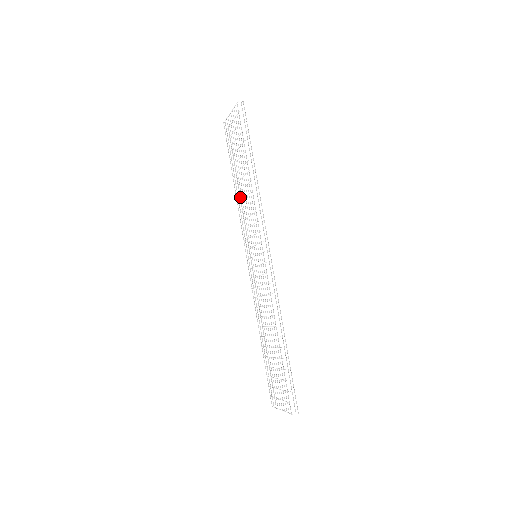
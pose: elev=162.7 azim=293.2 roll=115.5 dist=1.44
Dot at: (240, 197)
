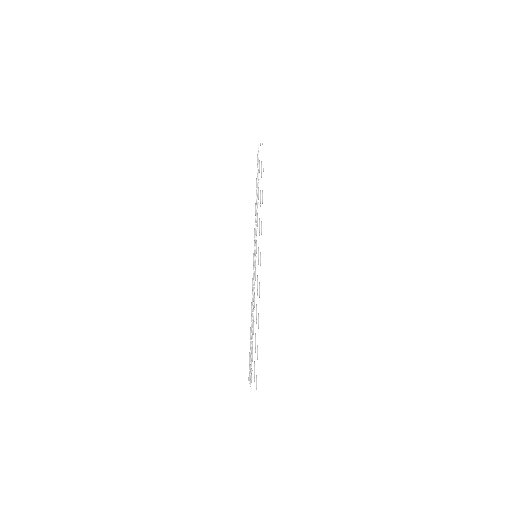
Dot at: occluded
